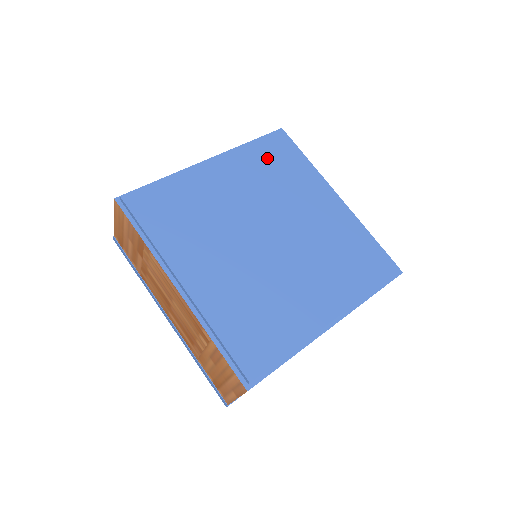
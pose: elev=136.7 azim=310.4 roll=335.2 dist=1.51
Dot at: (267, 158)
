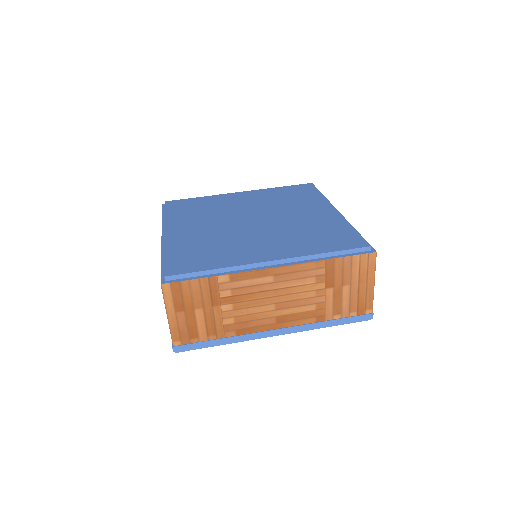
Dot at: (286, 193)
